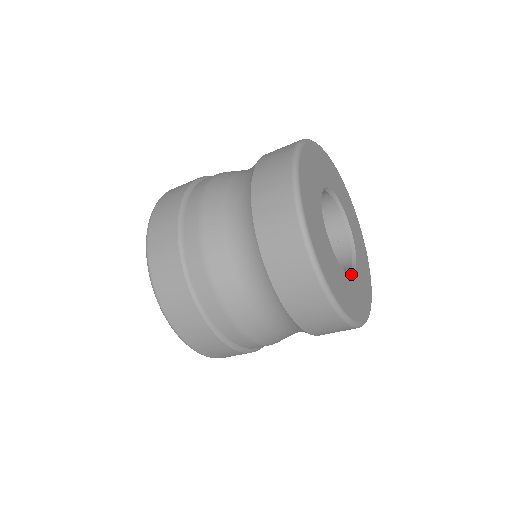
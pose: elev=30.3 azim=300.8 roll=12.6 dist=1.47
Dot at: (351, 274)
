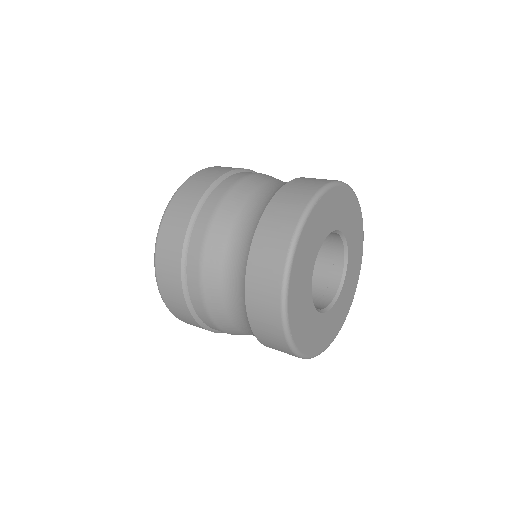
Dot at: (326, 311)
